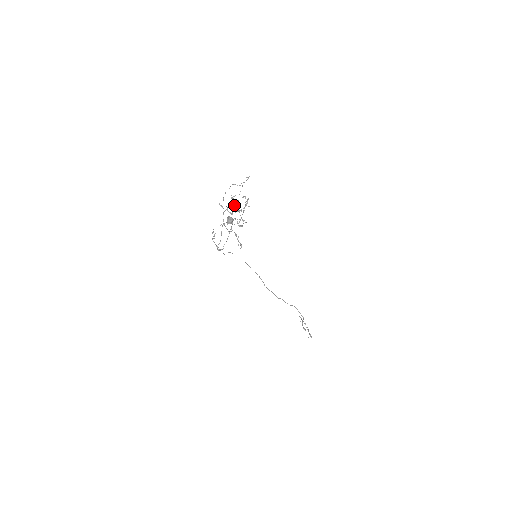
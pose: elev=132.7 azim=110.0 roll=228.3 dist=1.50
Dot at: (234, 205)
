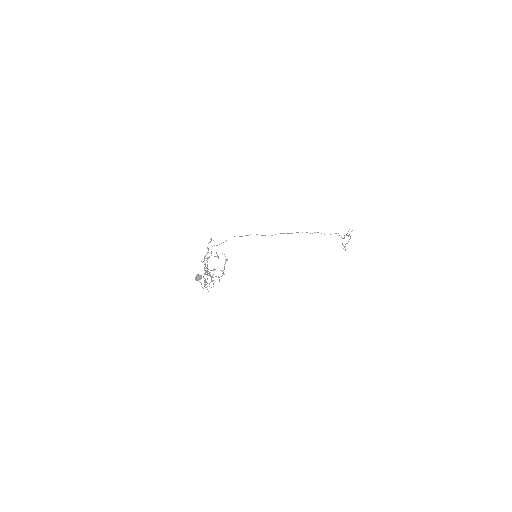
Dot at: (205, 274)
